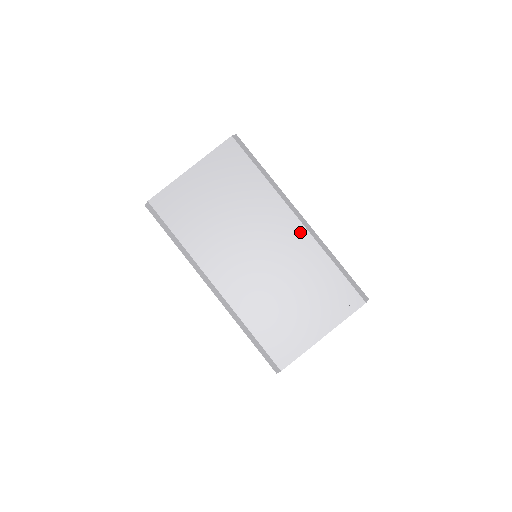
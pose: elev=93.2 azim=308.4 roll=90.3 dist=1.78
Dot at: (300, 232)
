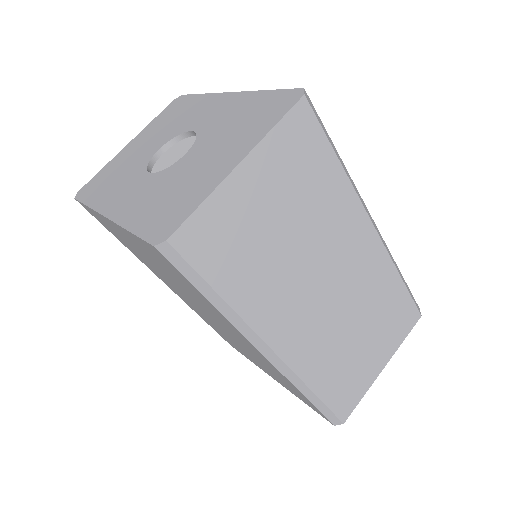
Dot at: (376, 248)
